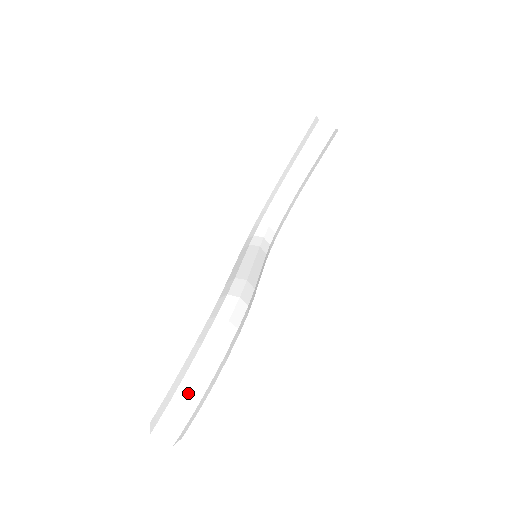
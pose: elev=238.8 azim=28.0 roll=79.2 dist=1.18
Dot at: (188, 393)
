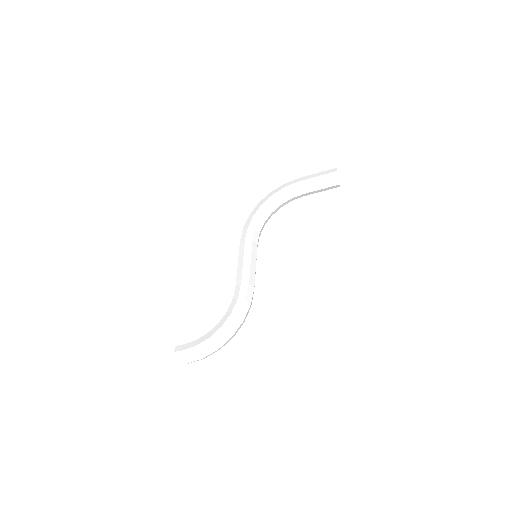
Dot at: (210, 353)
